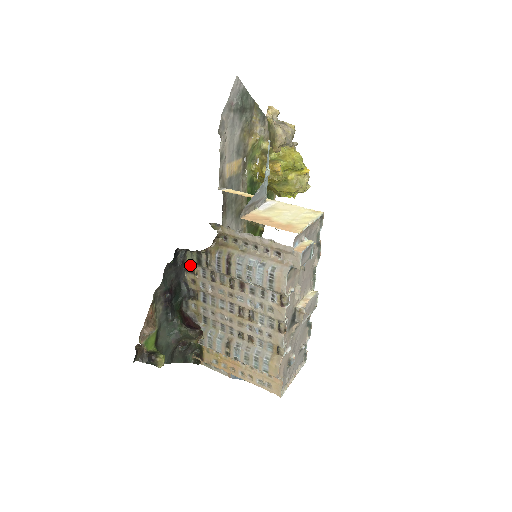
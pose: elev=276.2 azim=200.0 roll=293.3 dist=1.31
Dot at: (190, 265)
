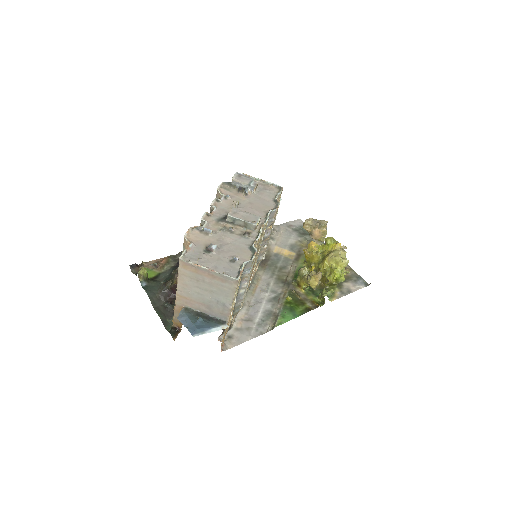
Dot at: occluded
